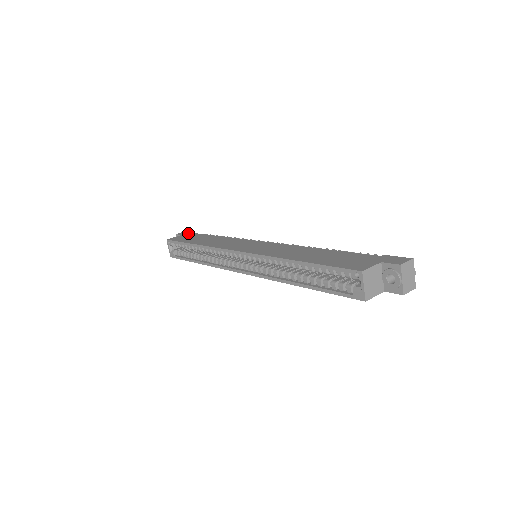
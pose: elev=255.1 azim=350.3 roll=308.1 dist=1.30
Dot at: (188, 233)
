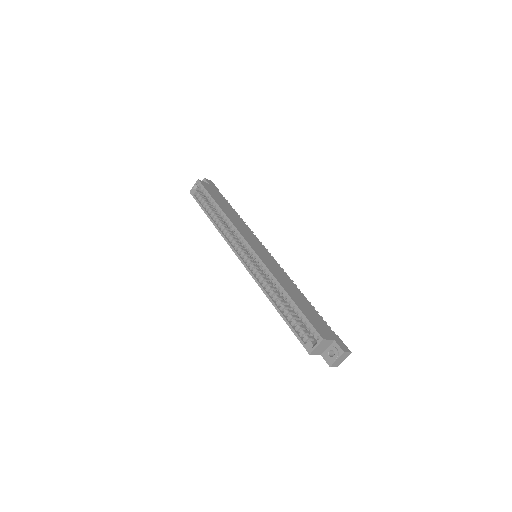
Dot at: (214, 186)
